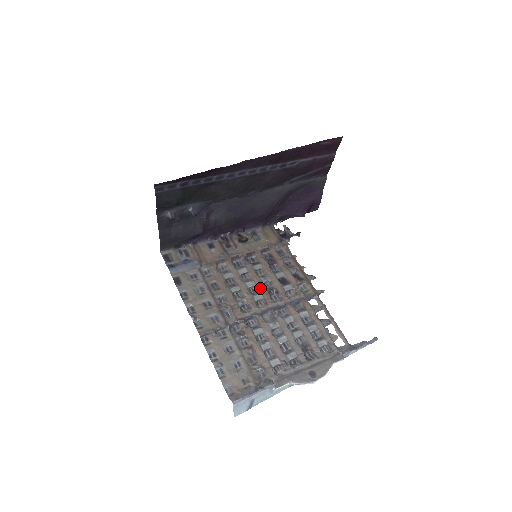
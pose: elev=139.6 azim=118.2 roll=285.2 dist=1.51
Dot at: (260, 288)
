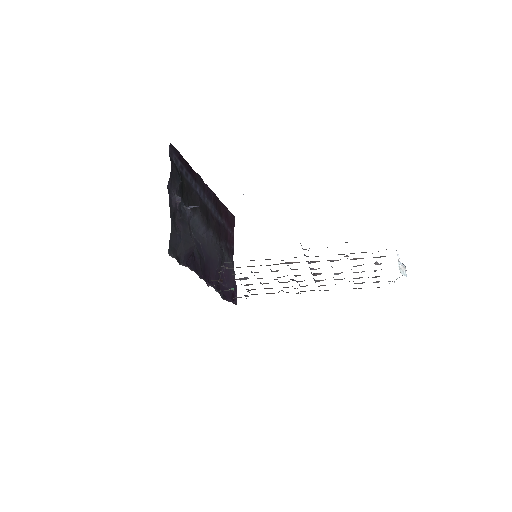
Dot at: occluded
